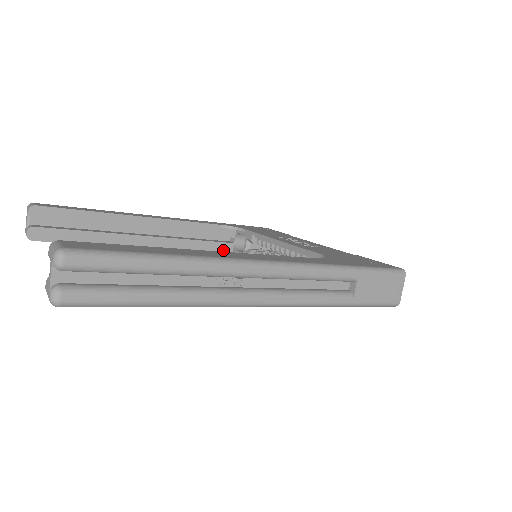
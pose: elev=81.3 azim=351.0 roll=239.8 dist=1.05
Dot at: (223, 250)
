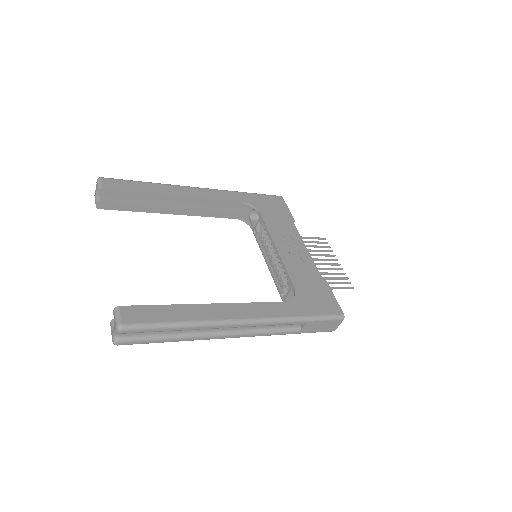
Dot at: (241, 217)
